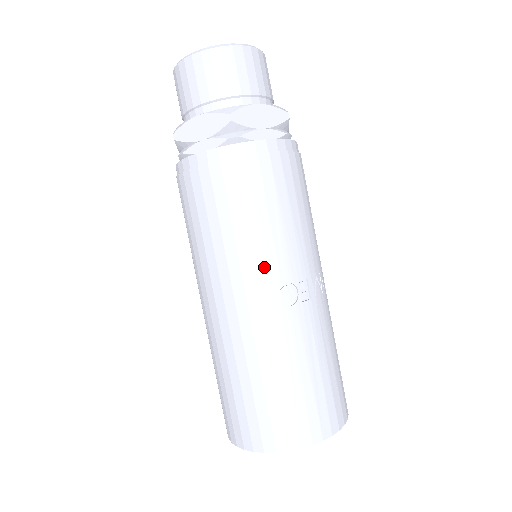
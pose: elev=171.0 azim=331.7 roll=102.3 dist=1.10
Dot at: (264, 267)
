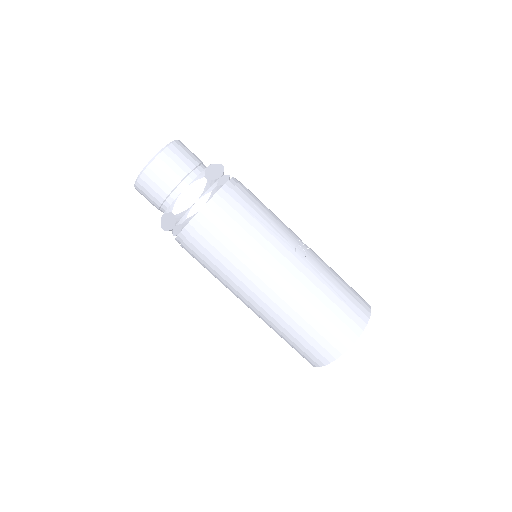
Dot at: (280, 245)
